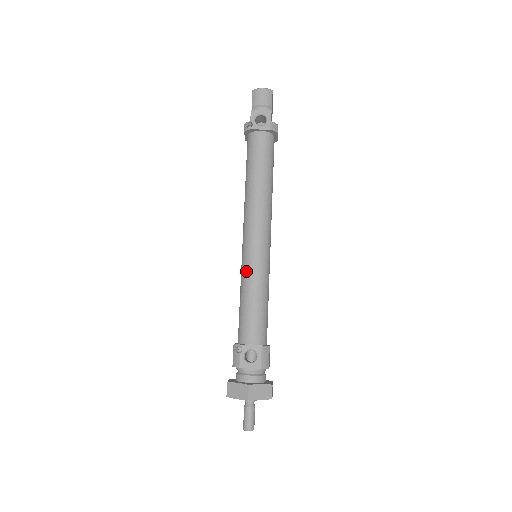
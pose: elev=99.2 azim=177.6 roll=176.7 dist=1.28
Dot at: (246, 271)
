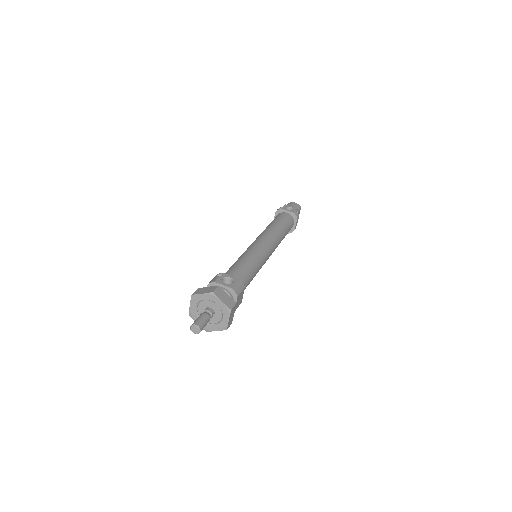
Dot at: (247, 251)
